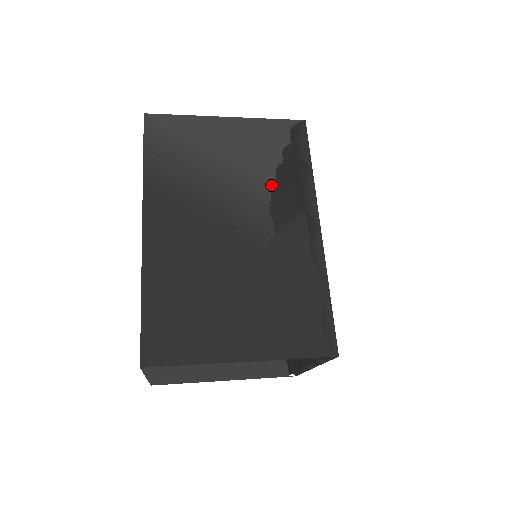
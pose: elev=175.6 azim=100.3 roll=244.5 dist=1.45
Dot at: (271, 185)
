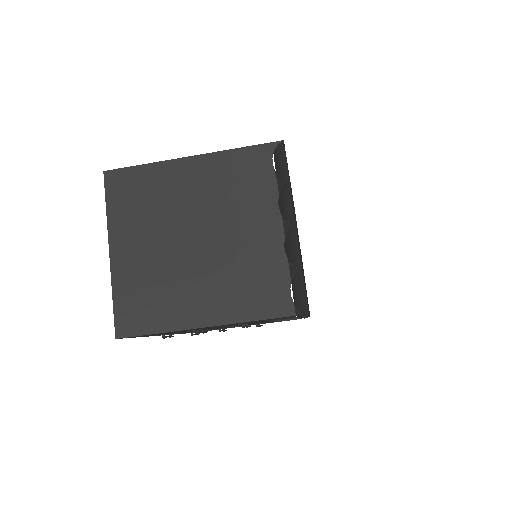
Dot at: occluded
